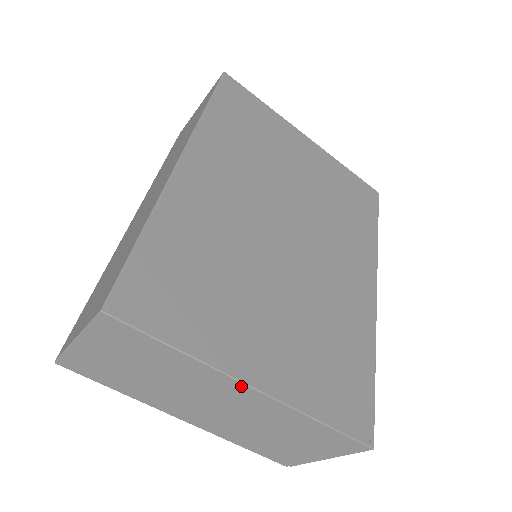
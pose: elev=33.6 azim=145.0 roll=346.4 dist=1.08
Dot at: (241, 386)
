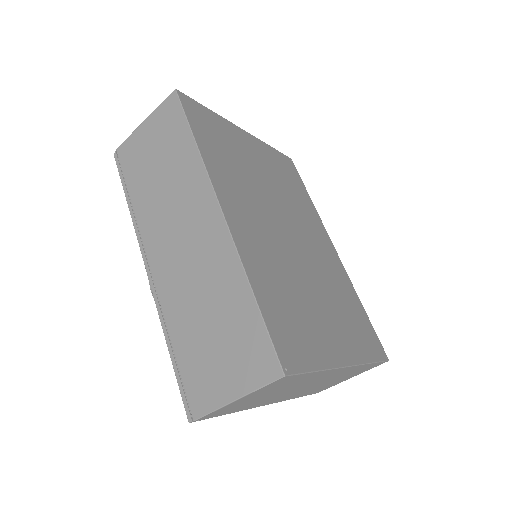
Dot at: (341, 369)
